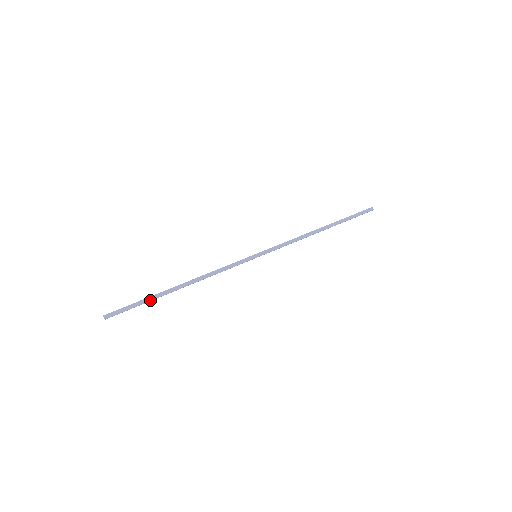
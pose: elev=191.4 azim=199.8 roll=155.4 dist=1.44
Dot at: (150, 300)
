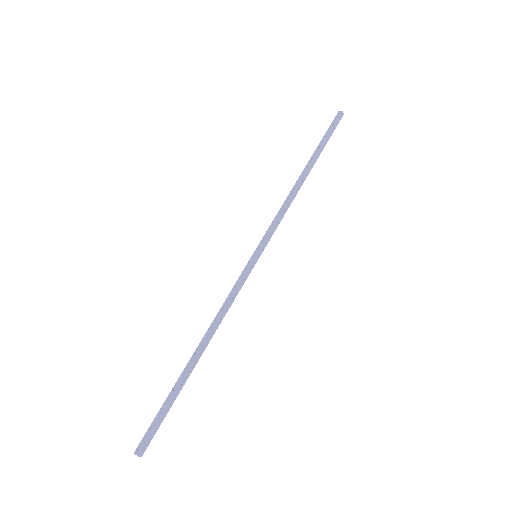
Dot at: occluded
